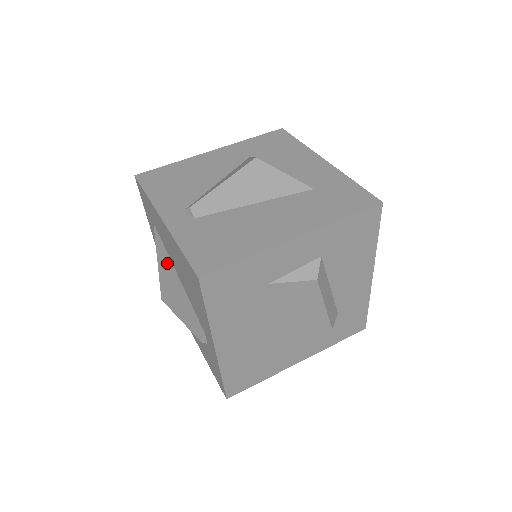
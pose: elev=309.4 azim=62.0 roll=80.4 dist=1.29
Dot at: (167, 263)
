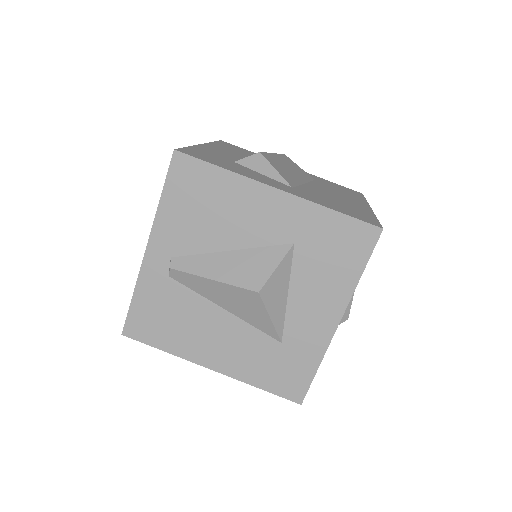
Dot at: occluded
